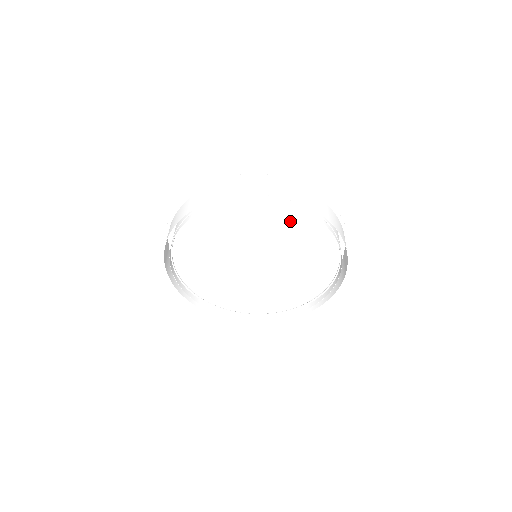
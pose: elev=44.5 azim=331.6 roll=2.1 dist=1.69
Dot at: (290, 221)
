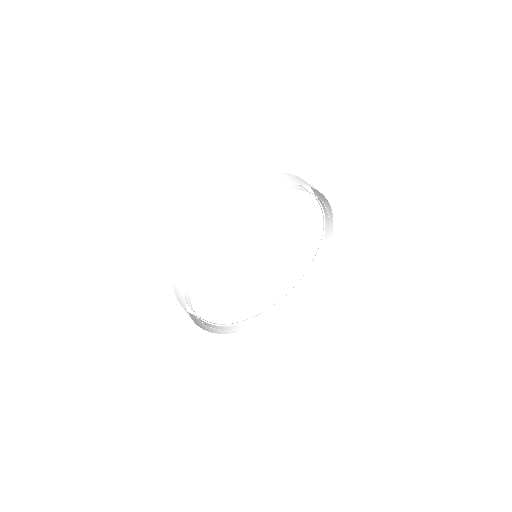
Dot at: (246, 219)
